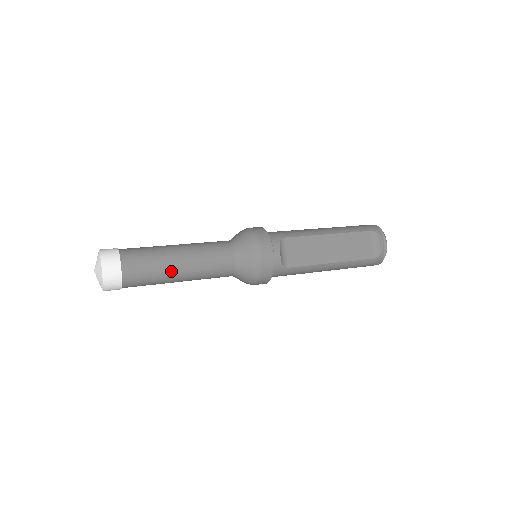
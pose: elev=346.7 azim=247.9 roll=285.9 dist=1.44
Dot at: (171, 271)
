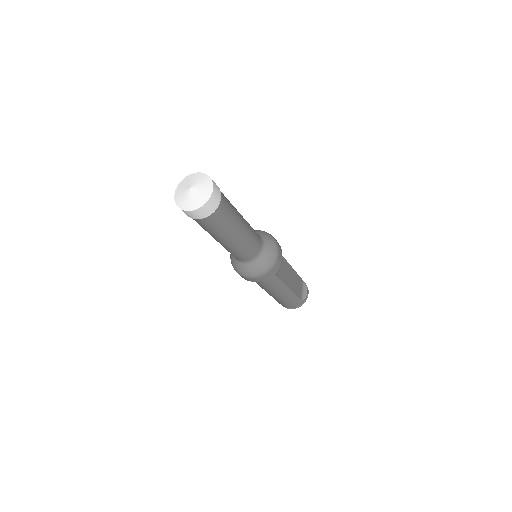
Dot at: (237, 227)
